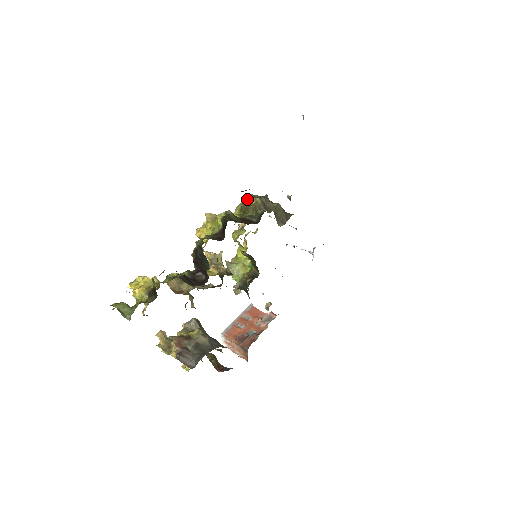
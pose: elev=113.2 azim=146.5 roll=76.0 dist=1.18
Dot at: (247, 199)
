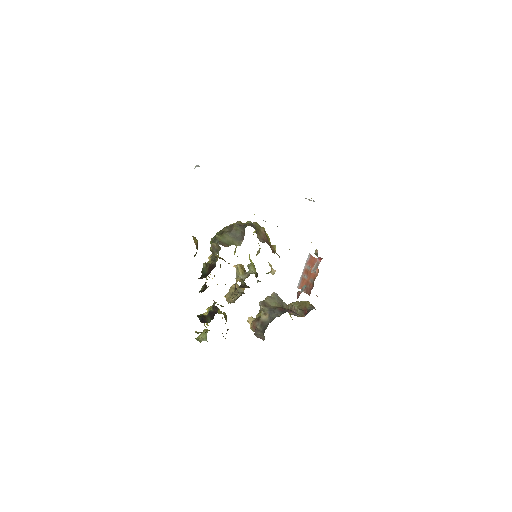
Dot at: occluded
